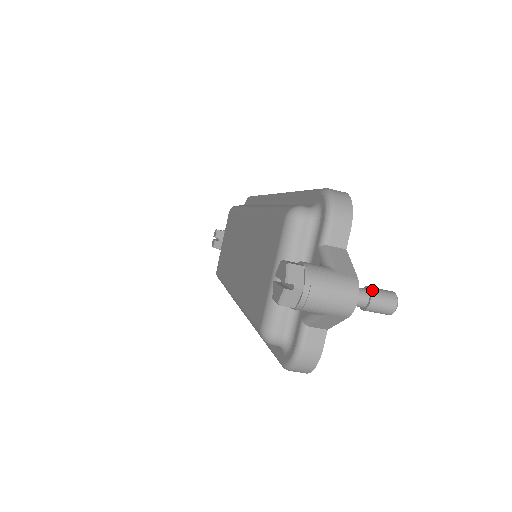
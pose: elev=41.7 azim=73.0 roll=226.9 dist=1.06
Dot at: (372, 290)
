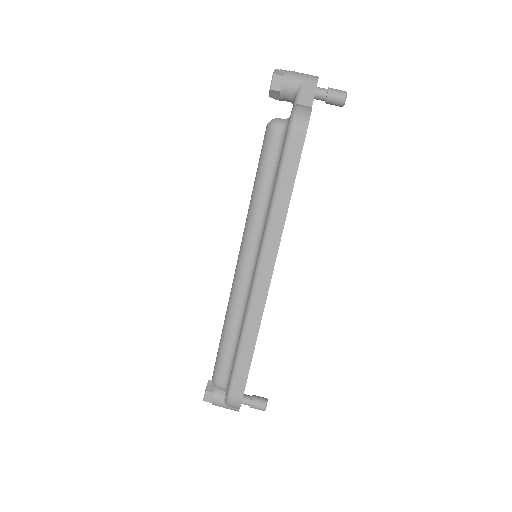
Dot at: occluded
